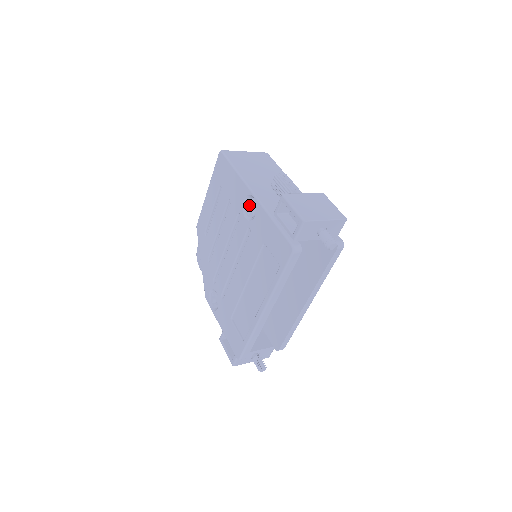
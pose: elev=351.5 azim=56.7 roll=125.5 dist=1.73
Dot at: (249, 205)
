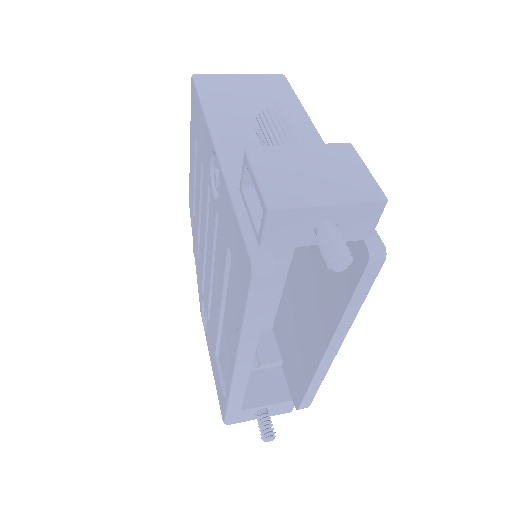
Dot at: (218, 170)
